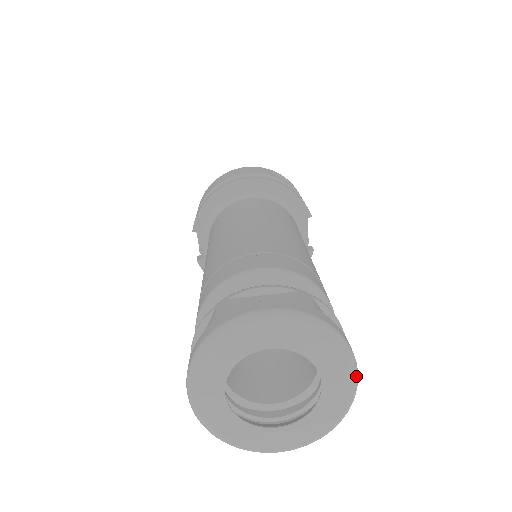
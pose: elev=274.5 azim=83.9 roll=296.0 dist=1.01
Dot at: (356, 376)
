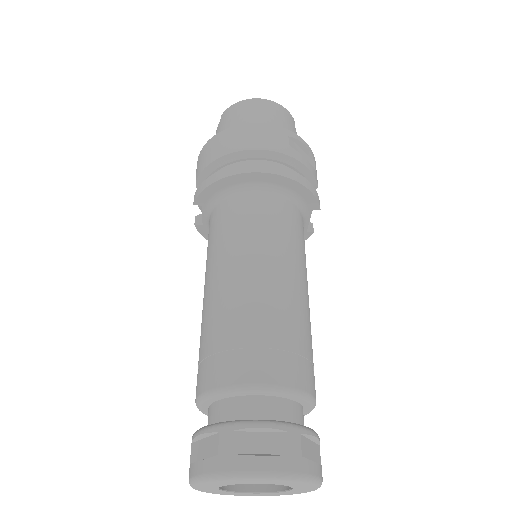
Dot at: occluded
